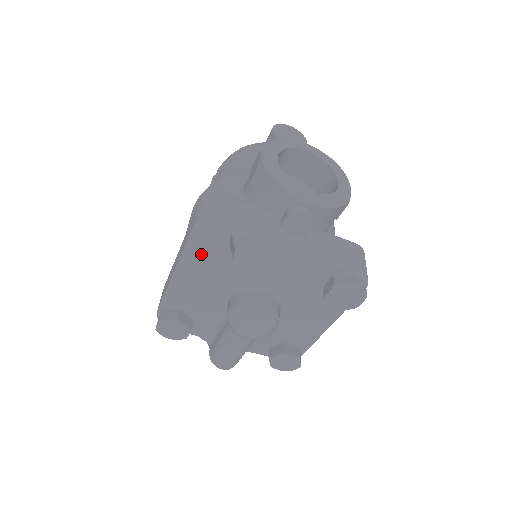
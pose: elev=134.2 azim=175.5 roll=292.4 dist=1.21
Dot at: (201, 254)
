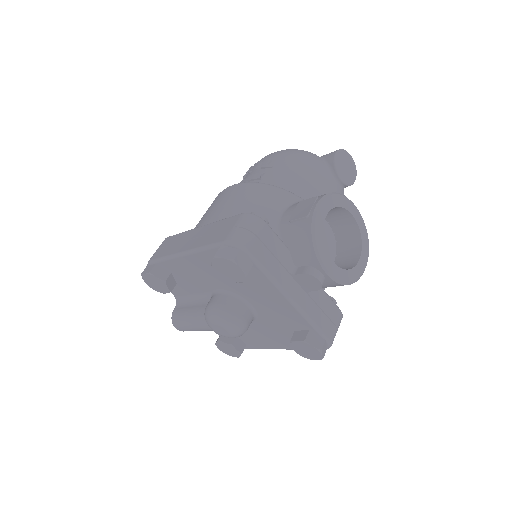
Dot at: (219, 265)
